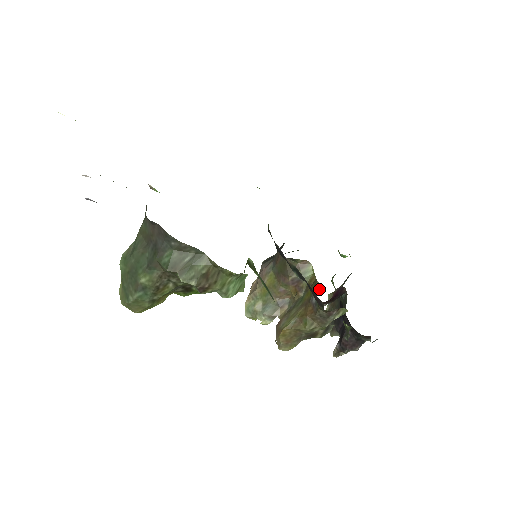
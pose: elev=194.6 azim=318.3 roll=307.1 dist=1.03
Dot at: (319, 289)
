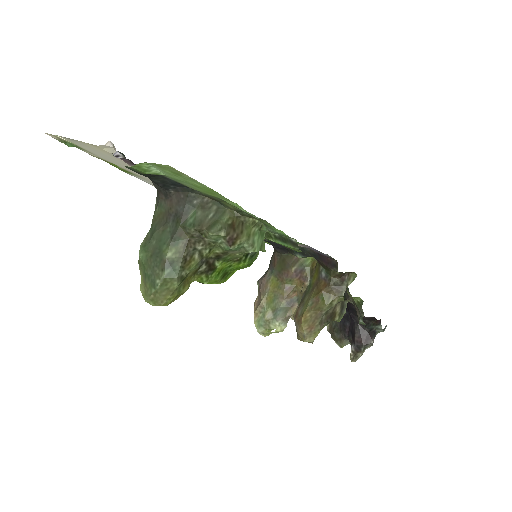
Dot at: occluded
